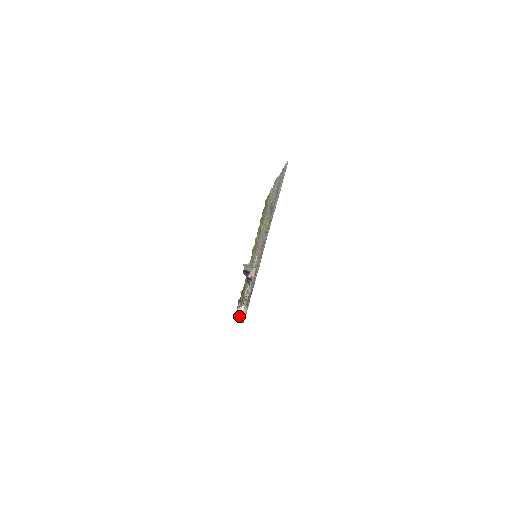
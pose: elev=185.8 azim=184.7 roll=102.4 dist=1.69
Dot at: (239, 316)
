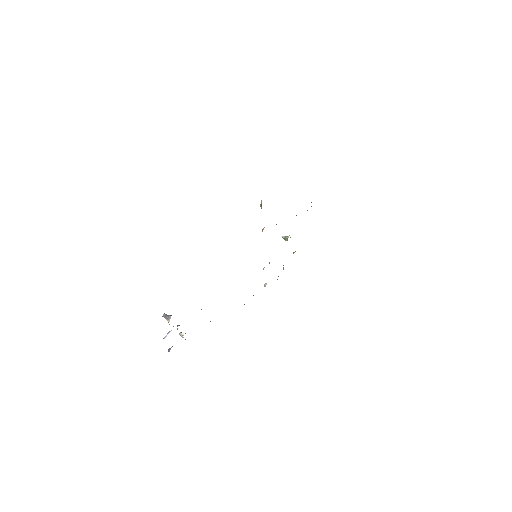
Dot at: occluded
